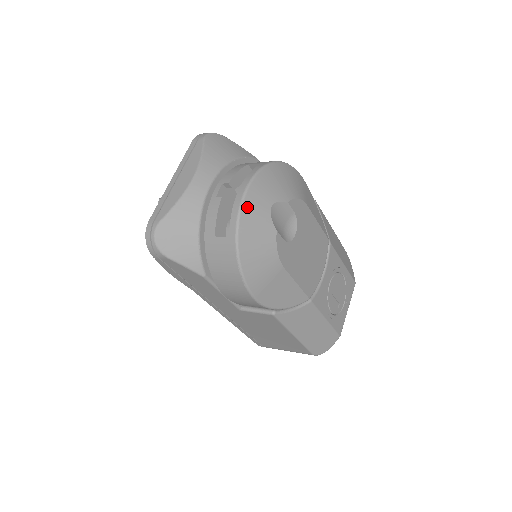
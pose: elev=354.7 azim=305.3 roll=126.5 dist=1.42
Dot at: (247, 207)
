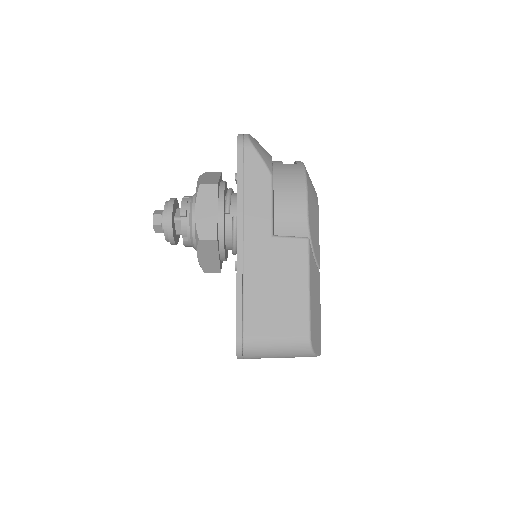
Dot at: occluded
